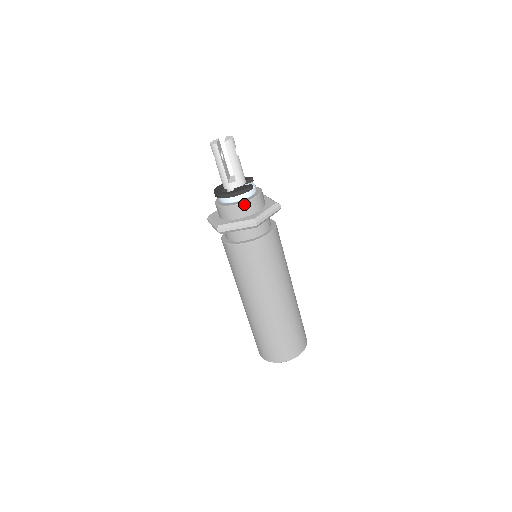
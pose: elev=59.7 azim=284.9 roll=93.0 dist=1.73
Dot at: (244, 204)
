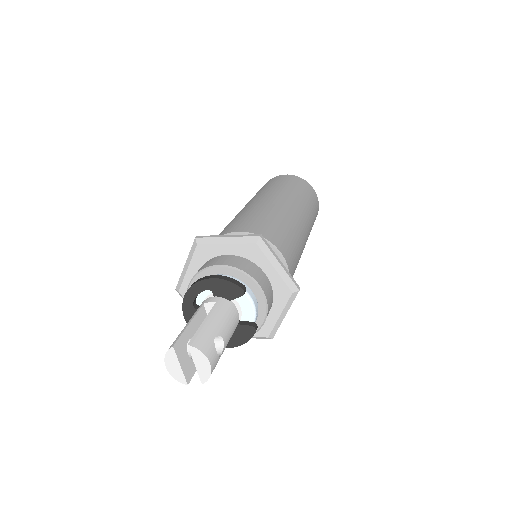
Dot at: occluded
